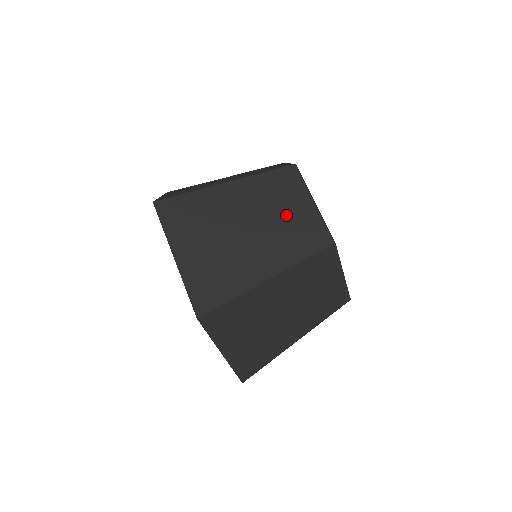
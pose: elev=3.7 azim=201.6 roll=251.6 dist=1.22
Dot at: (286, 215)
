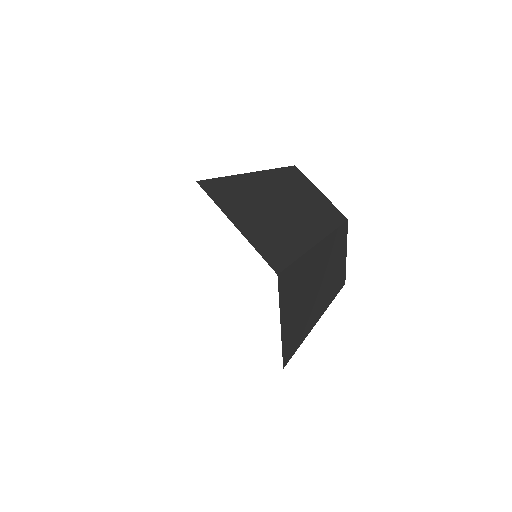
Dot at: occluded
